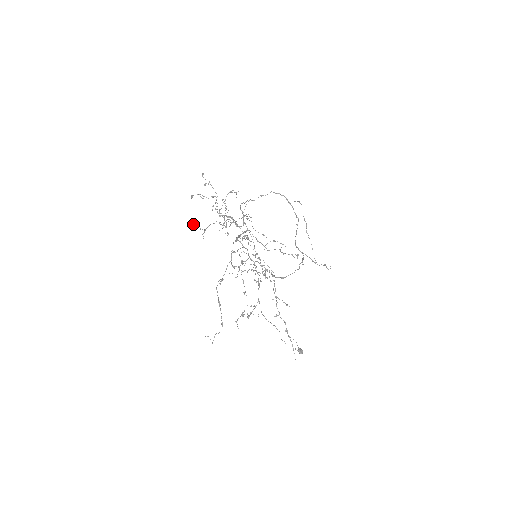
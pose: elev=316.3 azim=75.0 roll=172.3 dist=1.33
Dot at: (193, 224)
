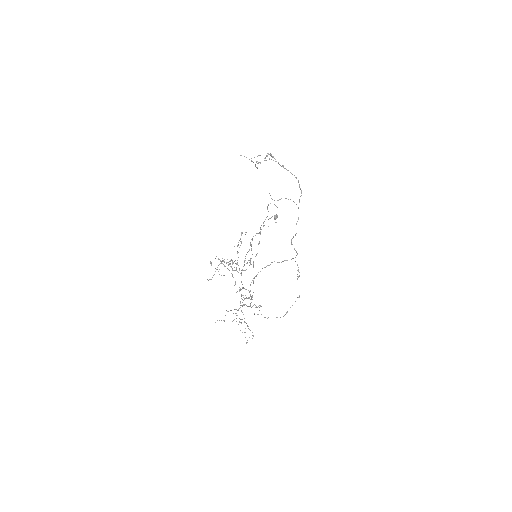
Dot at: occluded
